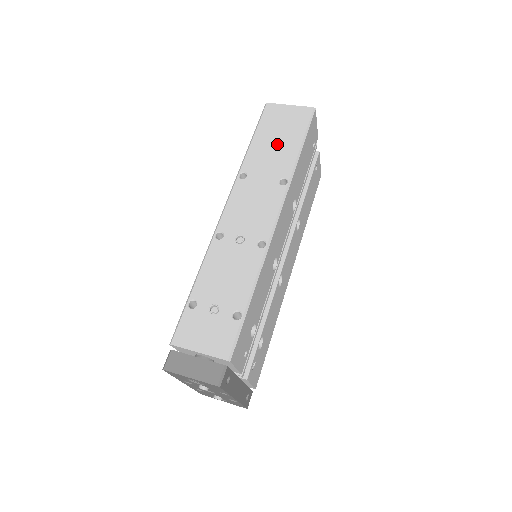
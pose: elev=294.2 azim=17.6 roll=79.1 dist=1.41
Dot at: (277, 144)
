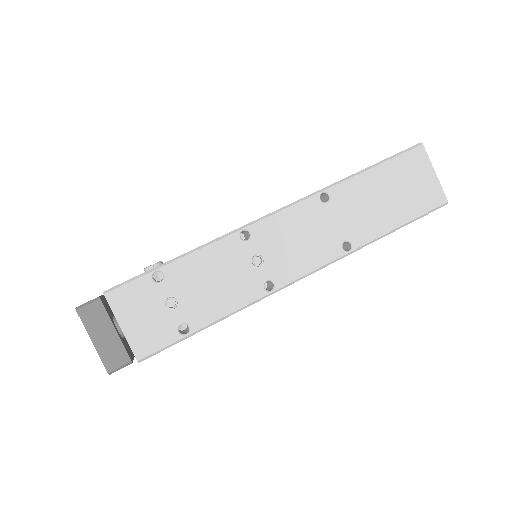
Dot at: (383, 201)
